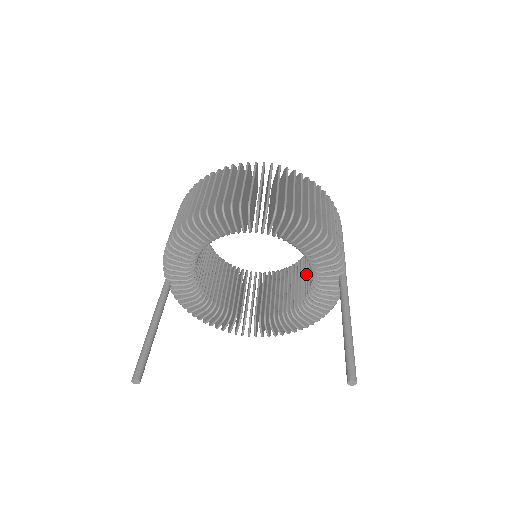
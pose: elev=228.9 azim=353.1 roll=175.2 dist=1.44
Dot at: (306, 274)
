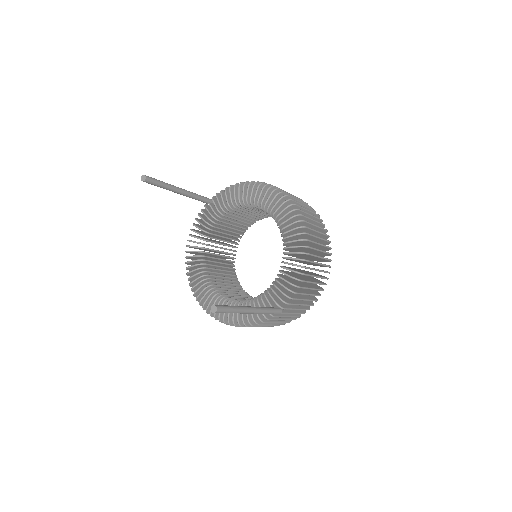
Dot at: occluded
